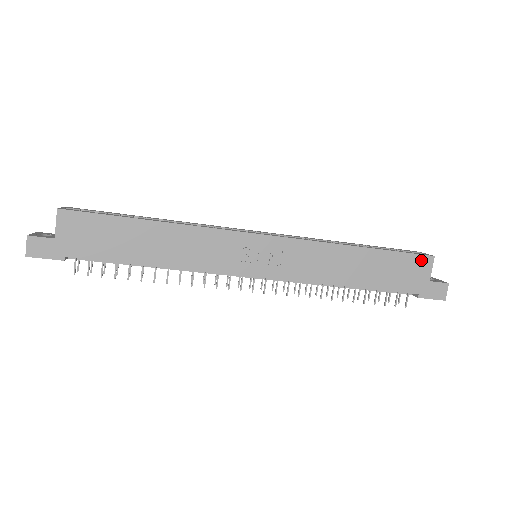
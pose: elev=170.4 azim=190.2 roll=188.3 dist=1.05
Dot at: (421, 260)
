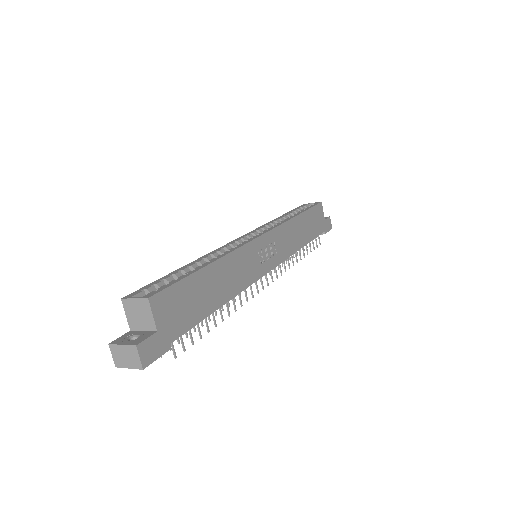
Dot at: (319, 208)
